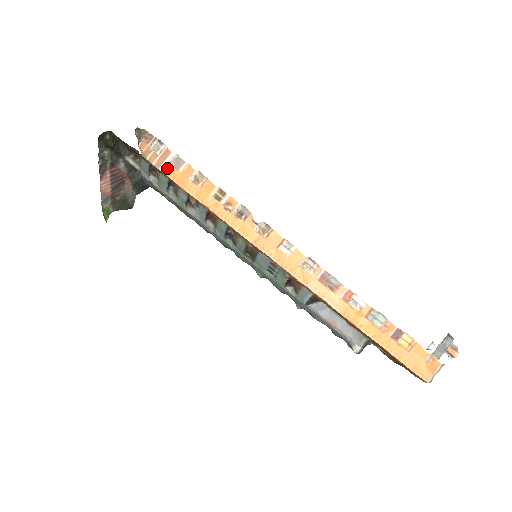
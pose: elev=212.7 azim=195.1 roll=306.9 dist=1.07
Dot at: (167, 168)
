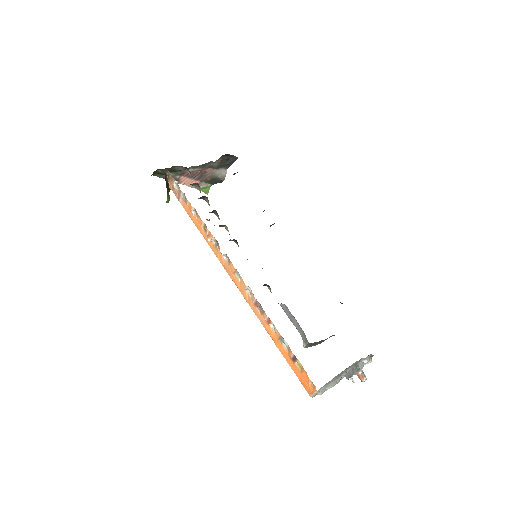
Dot at: (182, 202)
